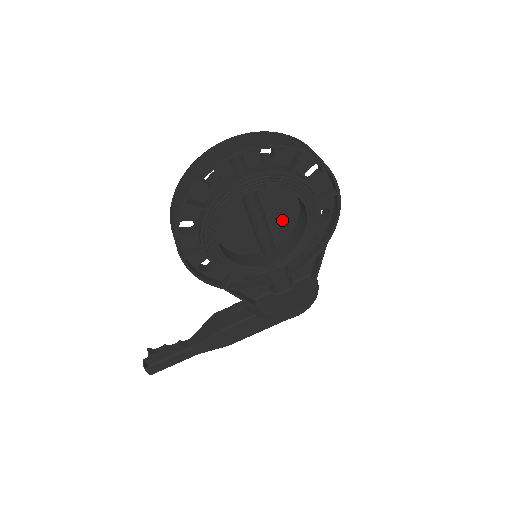
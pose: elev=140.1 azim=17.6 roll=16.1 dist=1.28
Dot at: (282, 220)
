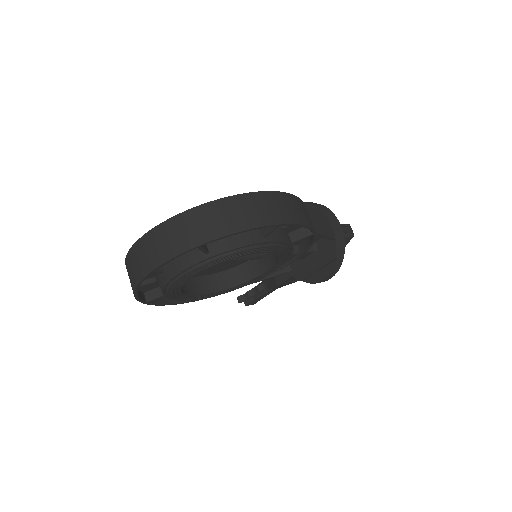
Dot at: occluded
